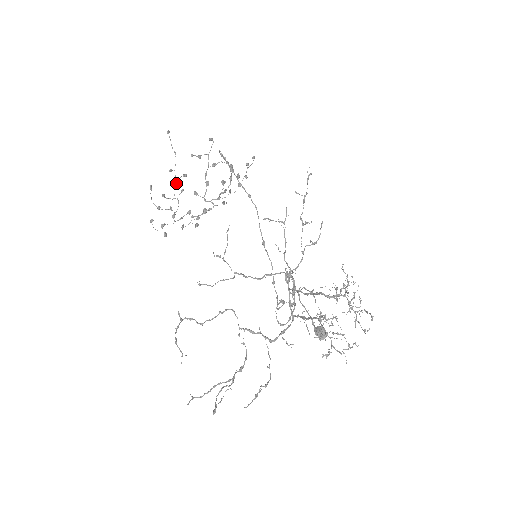
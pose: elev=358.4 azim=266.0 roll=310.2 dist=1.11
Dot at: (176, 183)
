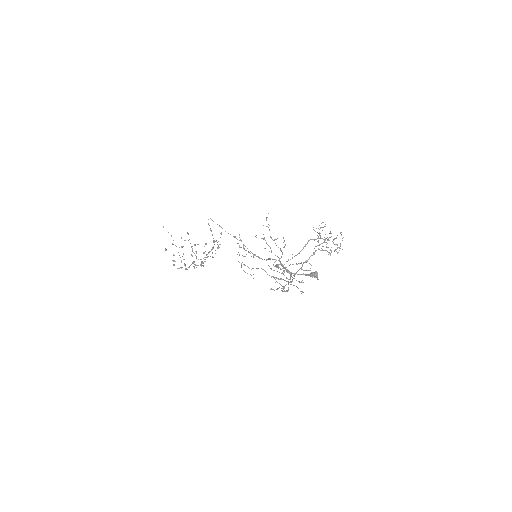
Dot at: occluded
